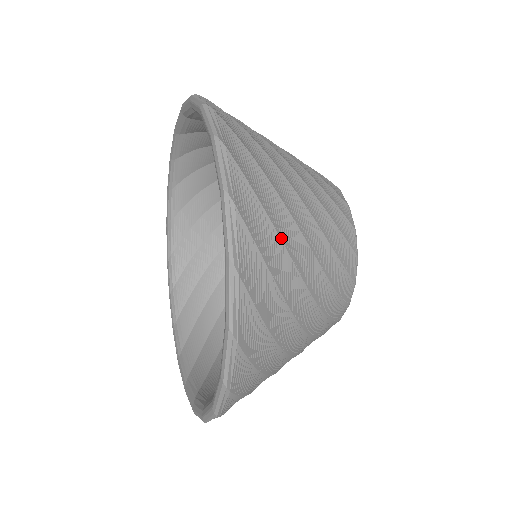
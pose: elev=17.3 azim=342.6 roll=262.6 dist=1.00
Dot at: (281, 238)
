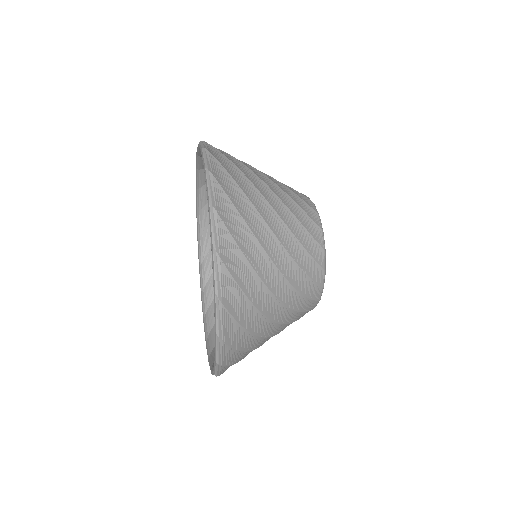
Dot at: (255, 334)
